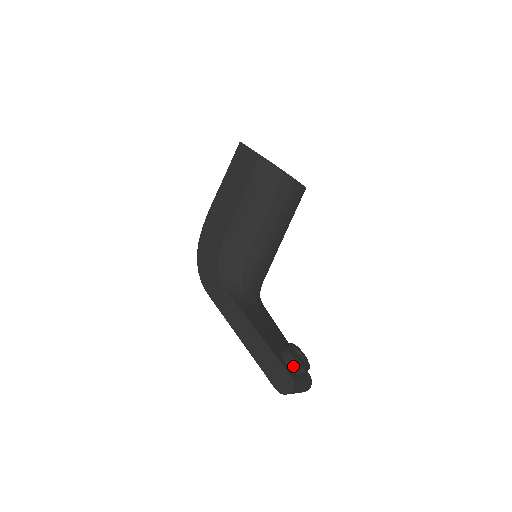
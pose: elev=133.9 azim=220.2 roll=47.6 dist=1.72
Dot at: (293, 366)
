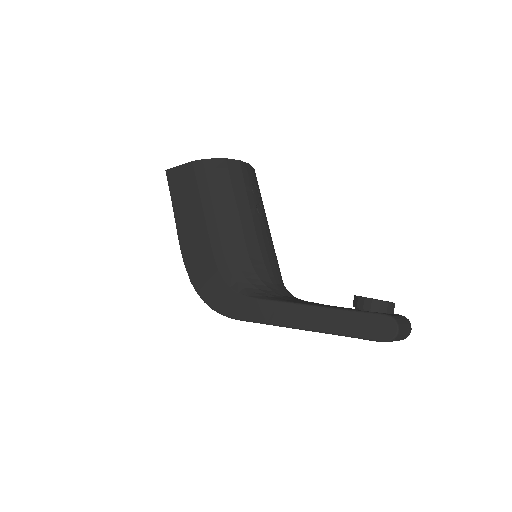
Dot at: (378, 307)
